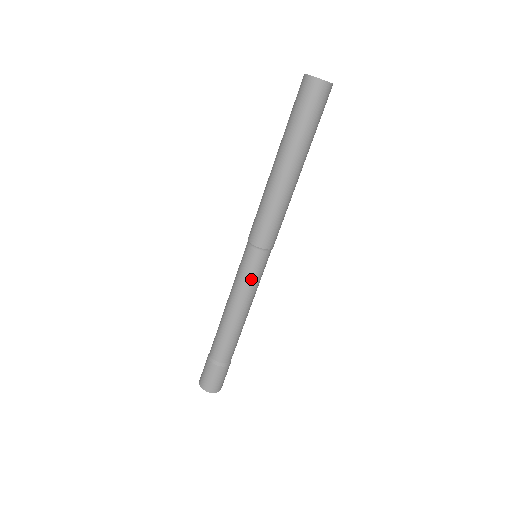
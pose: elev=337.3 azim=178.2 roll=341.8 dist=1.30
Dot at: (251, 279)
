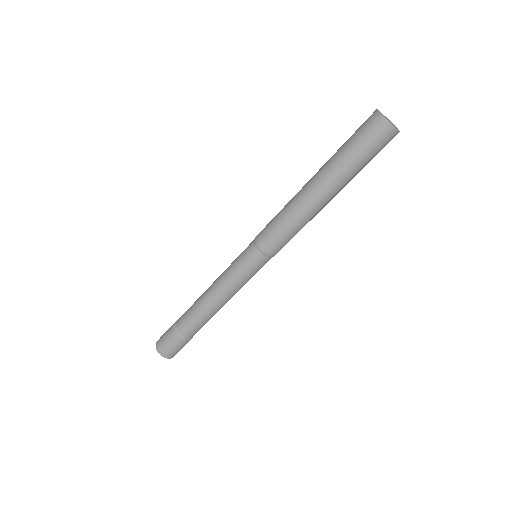
Dot at: (245, 277)
